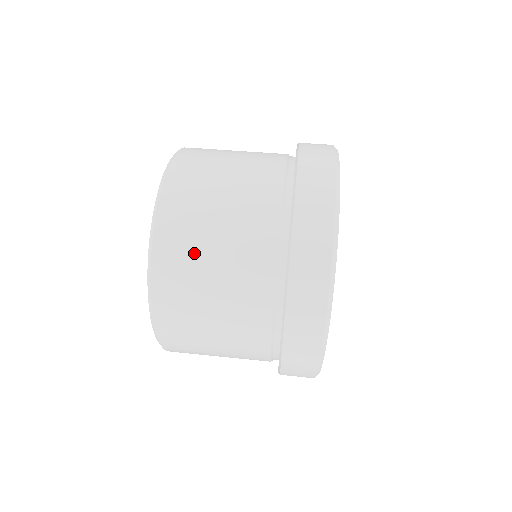
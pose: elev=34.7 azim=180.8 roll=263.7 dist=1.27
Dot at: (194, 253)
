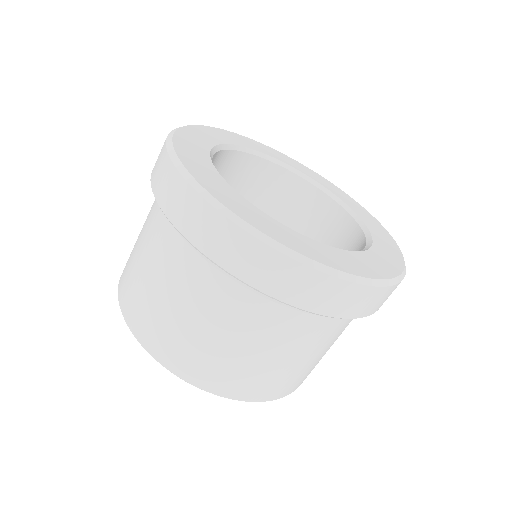
Dot at: (150, 307)
